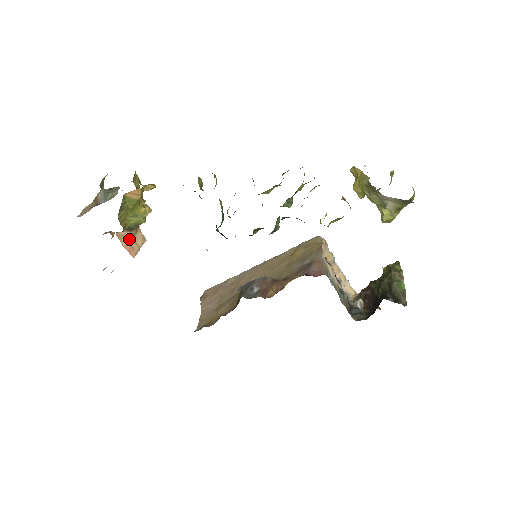
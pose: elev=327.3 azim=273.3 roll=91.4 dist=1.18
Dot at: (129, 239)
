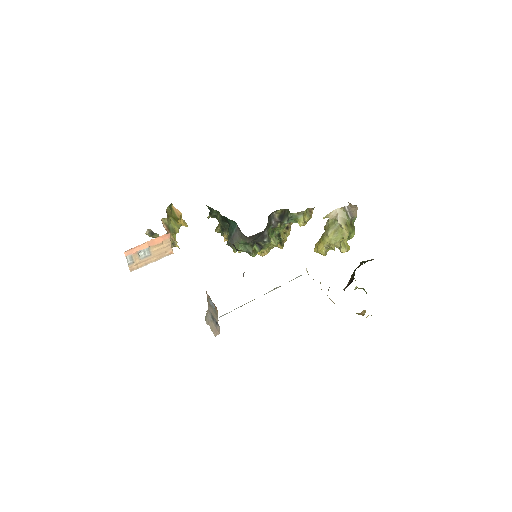
Dot at: (167, 231)
